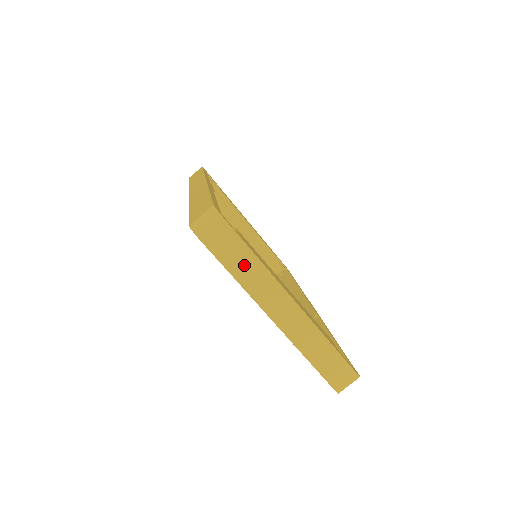
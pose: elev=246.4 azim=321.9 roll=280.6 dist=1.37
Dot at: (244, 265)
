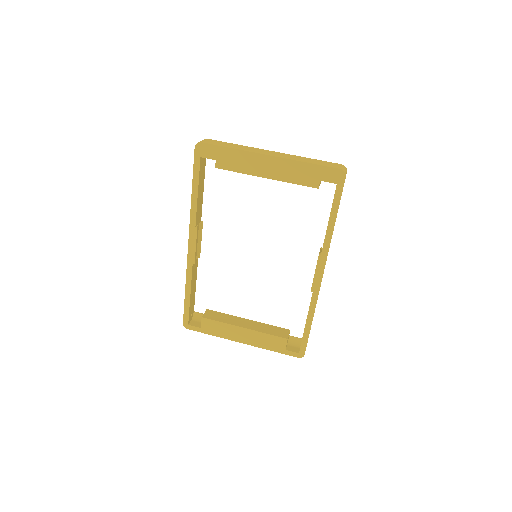
Dot at: (234, 146)
